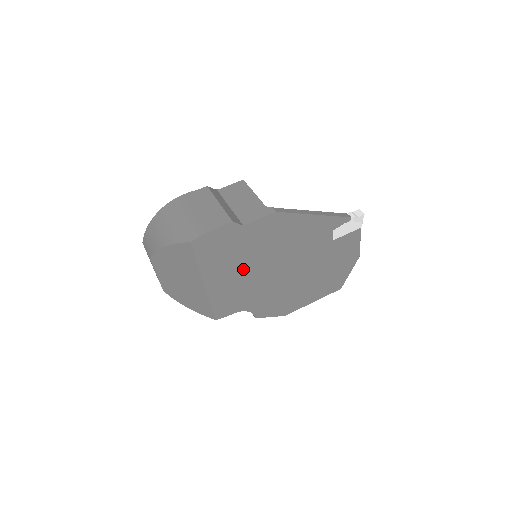
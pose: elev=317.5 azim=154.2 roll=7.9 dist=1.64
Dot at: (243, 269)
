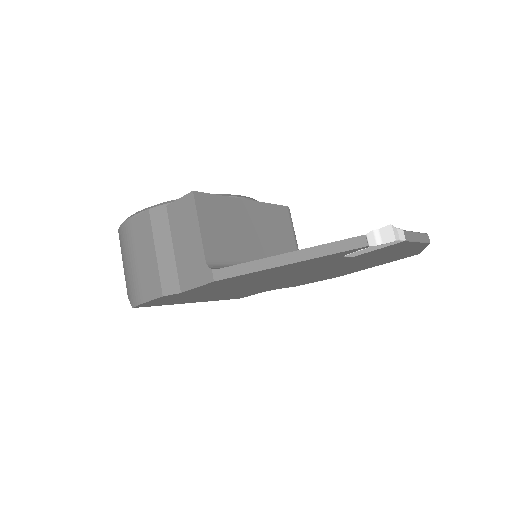
Dot at: (228, 291)
